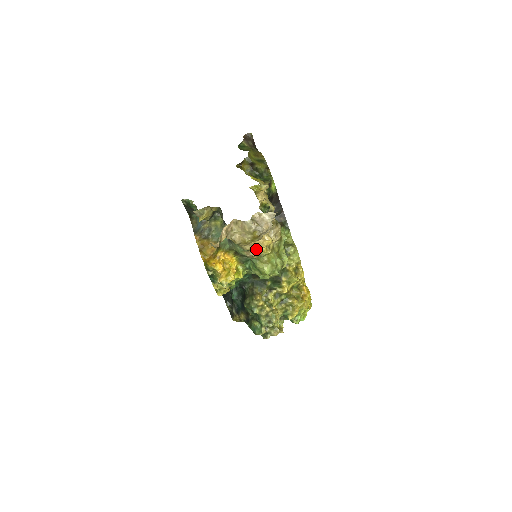
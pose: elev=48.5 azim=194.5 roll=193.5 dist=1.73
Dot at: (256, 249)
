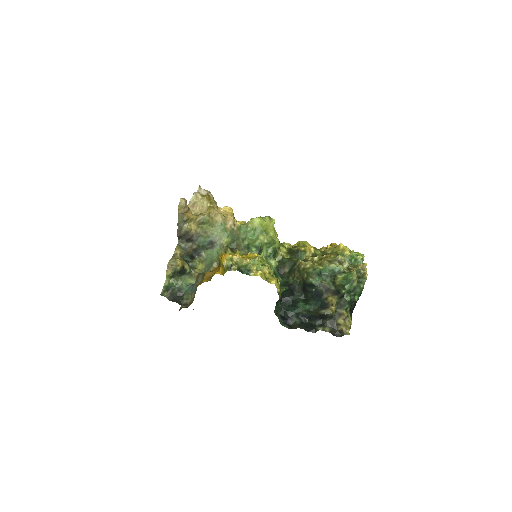
Dot at: (228, 215)
